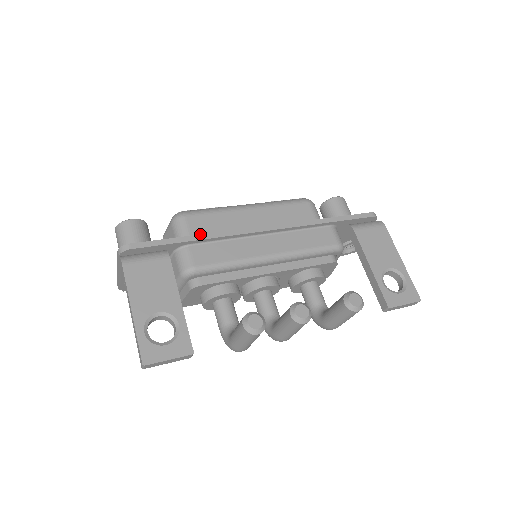
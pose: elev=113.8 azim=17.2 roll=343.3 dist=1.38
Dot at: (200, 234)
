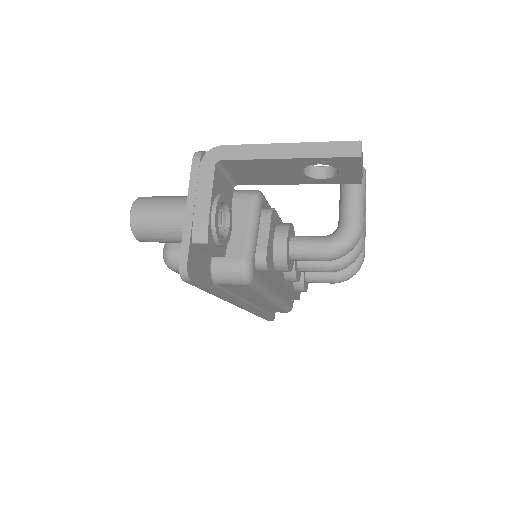
Dot at: occluded
